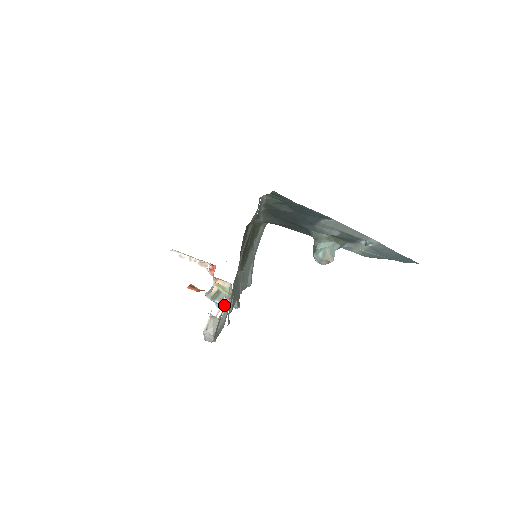
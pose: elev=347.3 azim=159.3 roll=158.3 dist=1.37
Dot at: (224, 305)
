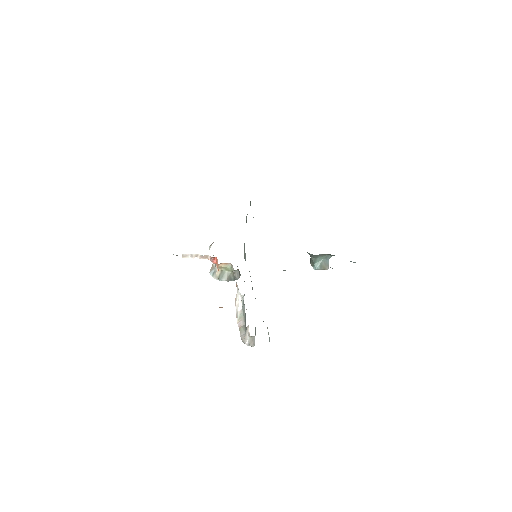
Dot at: (241, 299)
